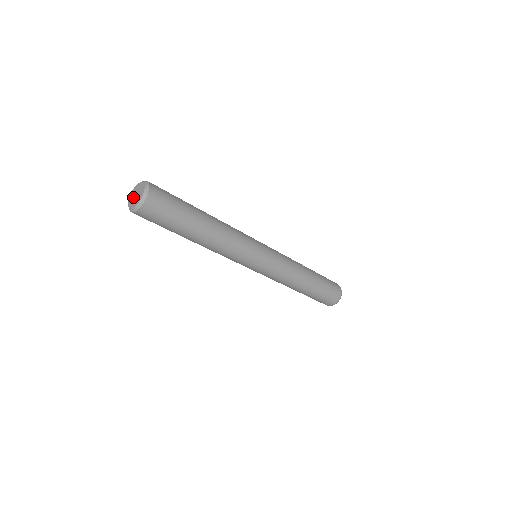
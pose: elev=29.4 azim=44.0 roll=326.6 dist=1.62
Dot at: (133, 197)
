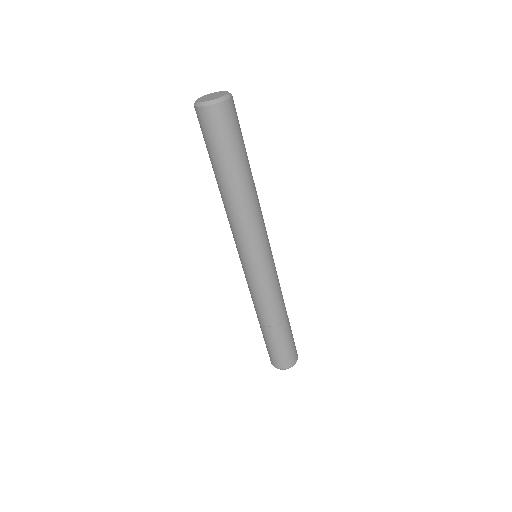
Dot at: (209, 95)
